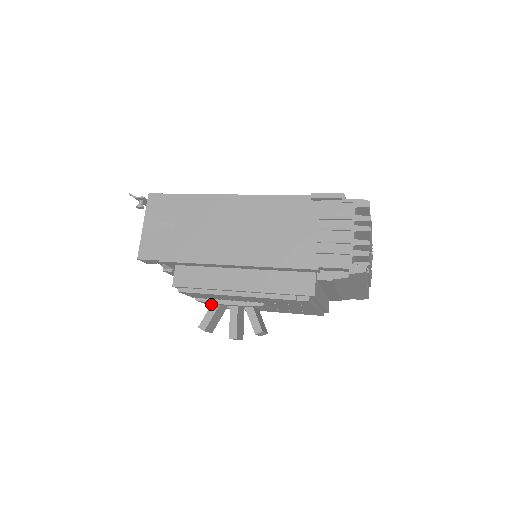
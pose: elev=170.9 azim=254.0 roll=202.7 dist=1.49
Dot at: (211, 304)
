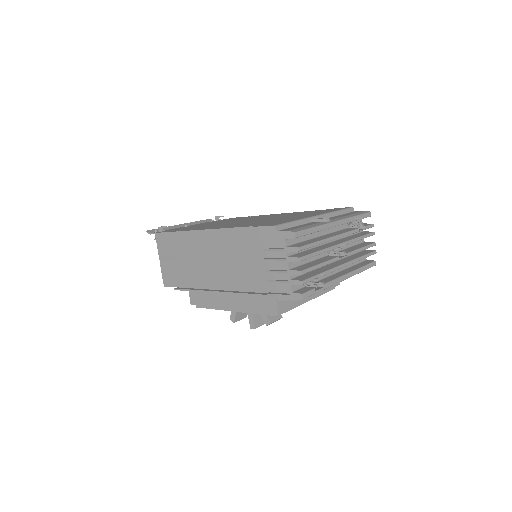
Dot at: occluded
